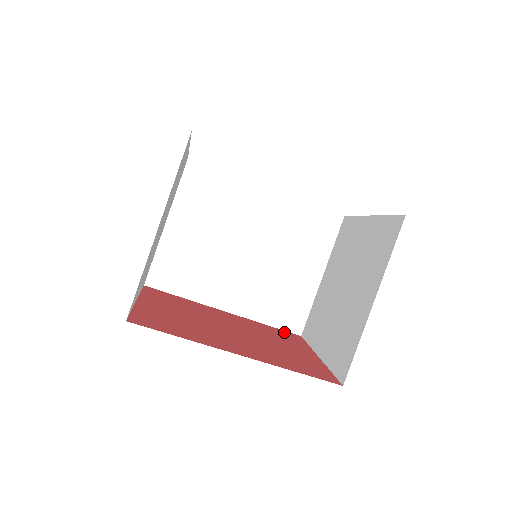
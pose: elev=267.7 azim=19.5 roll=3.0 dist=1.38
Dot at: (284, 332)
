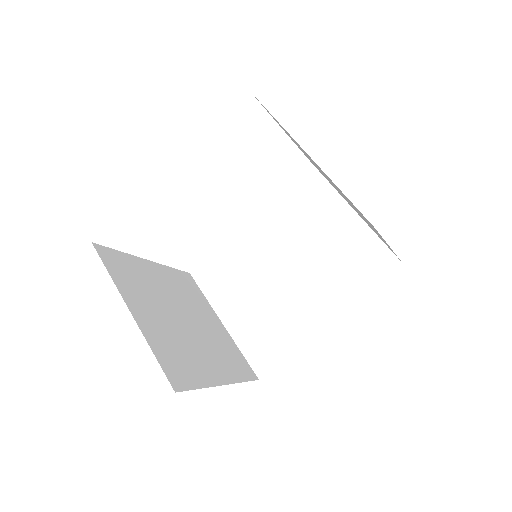
Dot at: occluded
